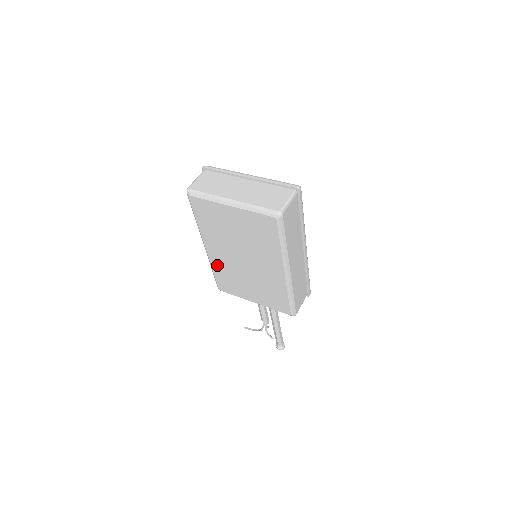
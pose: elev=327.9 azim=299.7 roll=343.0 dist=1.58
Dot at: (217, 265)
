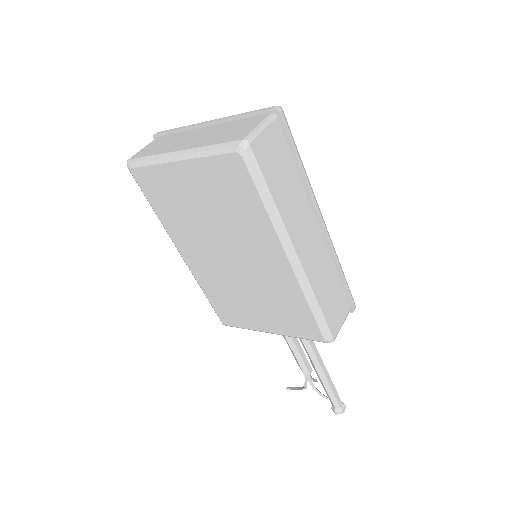
Dot at: (205, 281)
